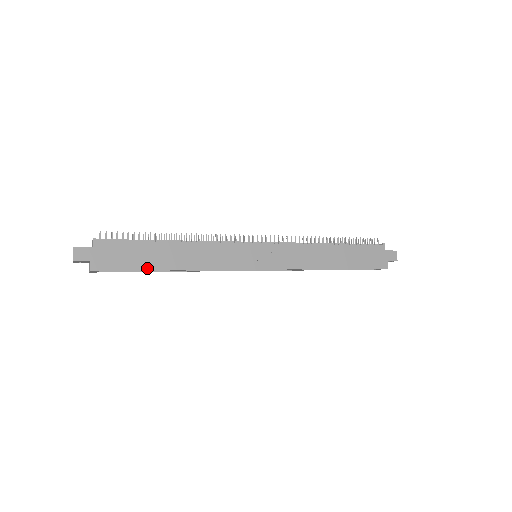
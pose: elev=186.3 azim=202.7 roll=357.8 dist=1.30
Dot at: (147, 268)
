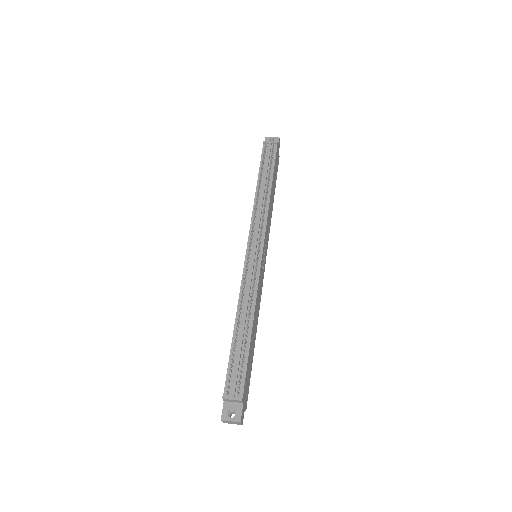
Dot at: (252, 360)
